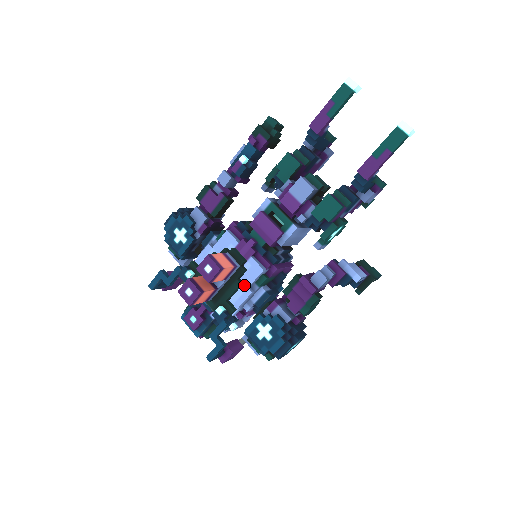
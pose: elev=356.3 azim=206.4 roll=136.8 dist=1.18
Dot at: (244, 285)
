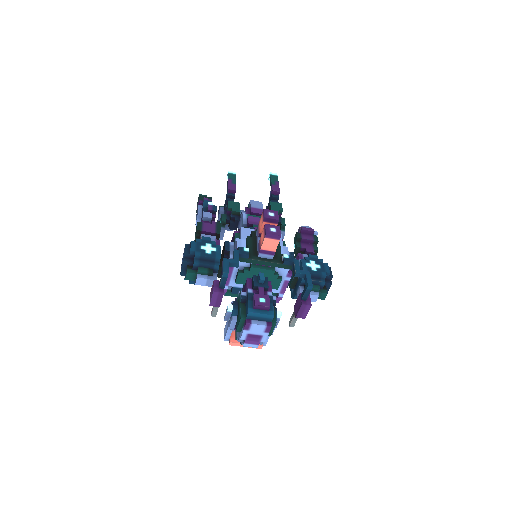
Dot at: occluded
